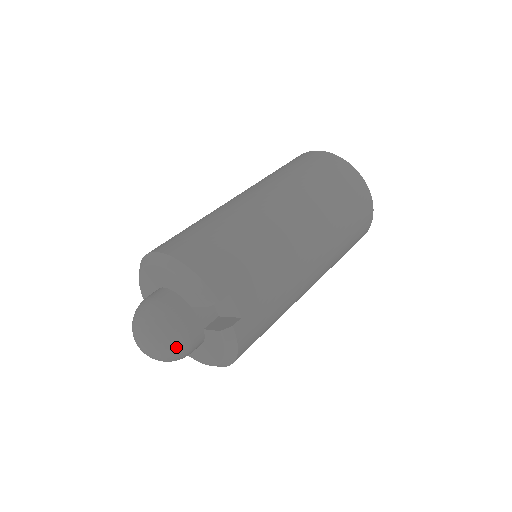
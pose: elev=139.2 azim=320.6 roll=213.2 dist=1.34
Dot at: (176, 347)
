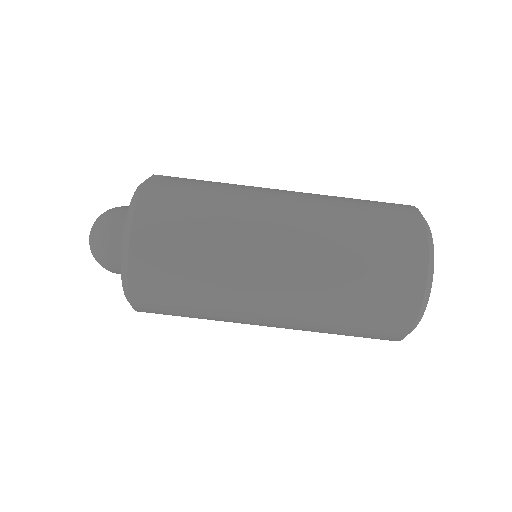
Dot at: occluded
